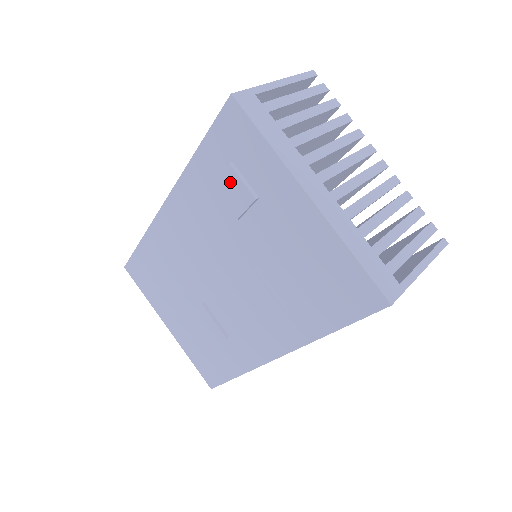
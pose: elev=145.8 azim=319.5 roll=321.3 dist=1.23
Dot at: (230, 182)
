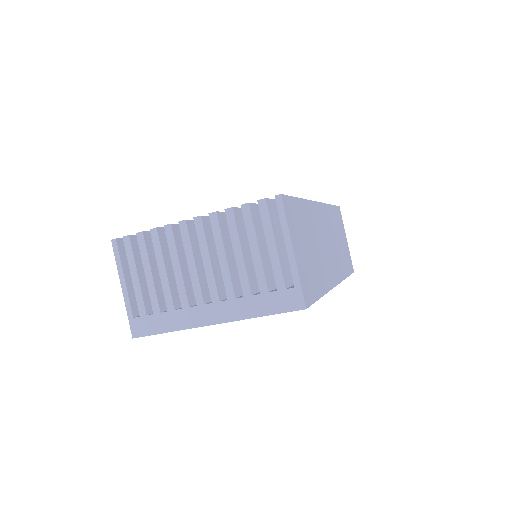
Dot at: occluded
